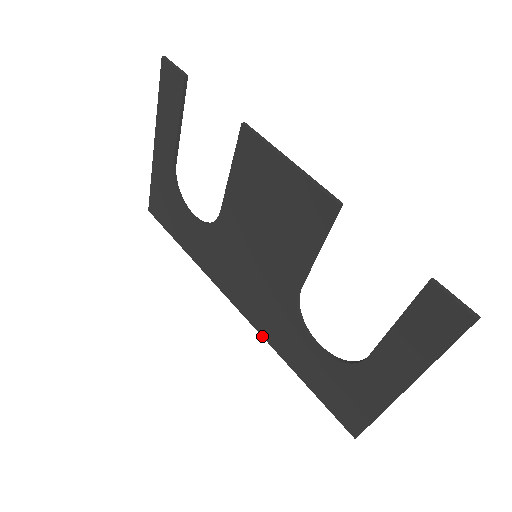
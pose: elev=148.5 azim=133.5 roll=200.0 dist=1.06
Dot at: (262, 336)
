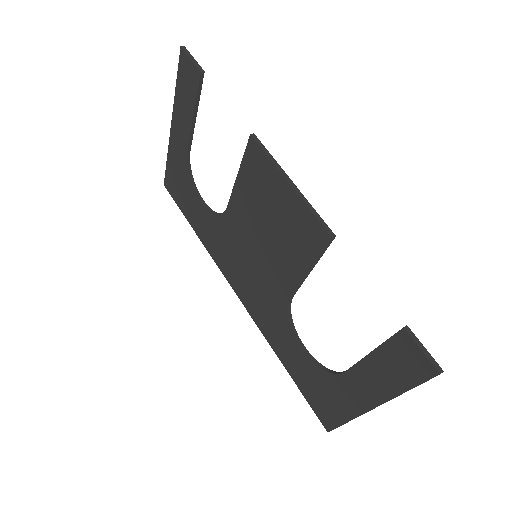
Dot at: (257, 325)
